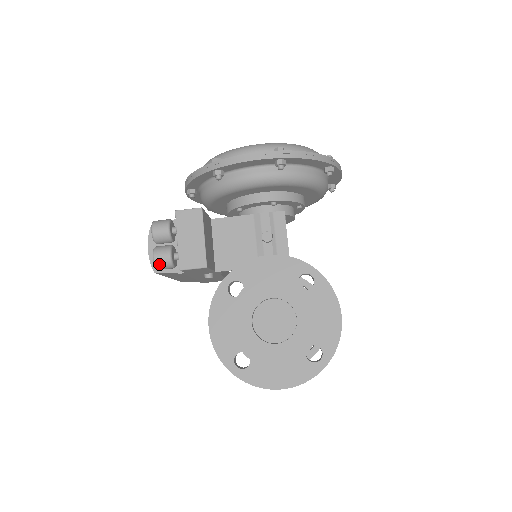
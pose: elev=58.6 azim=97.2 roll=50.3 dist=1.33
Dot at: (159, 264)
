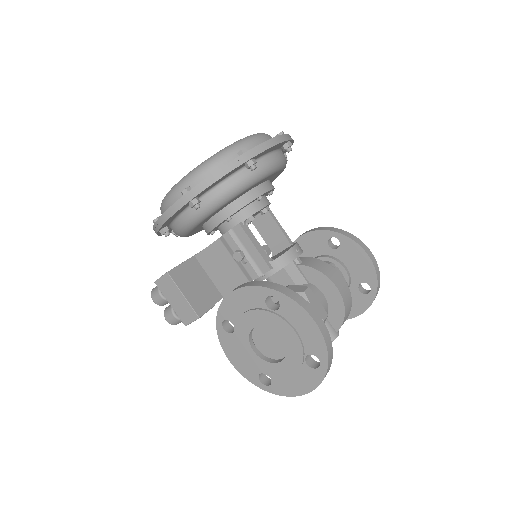
Dot at: (173, 323)
